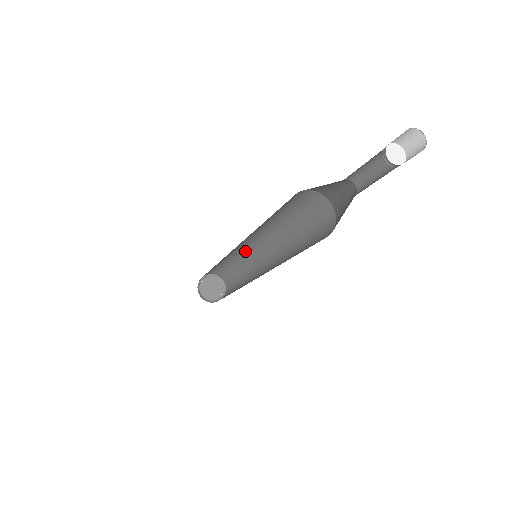
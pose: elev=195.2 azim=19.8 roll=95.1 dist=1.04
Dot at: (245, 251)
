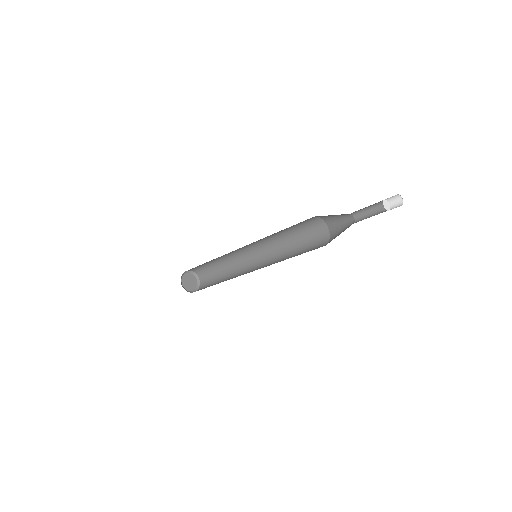
Dot at: (231, 252)
